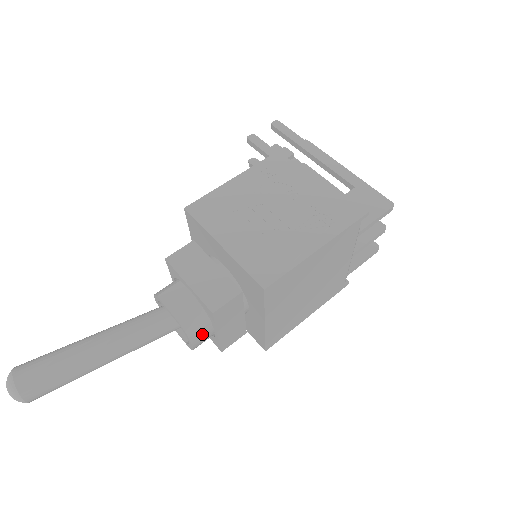
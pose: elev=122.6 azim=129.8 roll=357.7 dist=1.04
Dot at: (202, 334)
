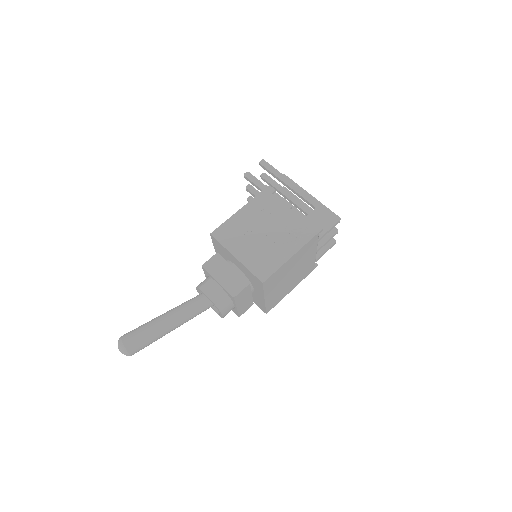
Dot at: (228, 309)
